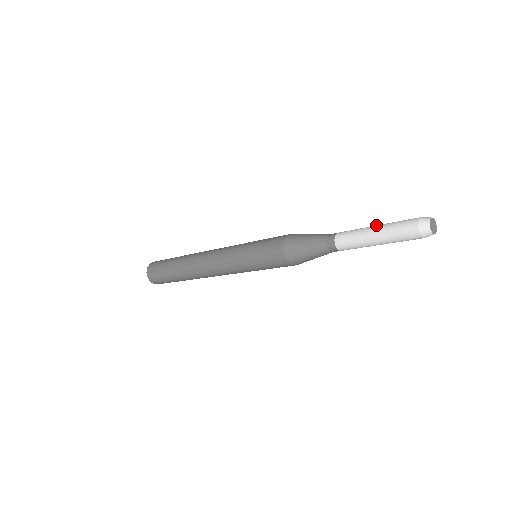
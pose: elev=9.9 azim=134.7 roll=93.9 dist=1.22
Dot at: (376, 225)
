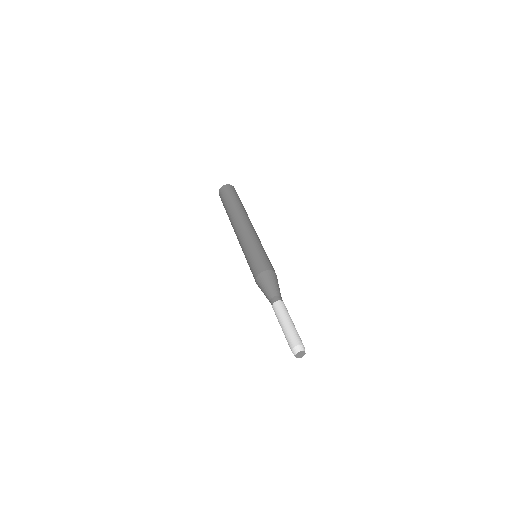
Dot at: (290, 321)
